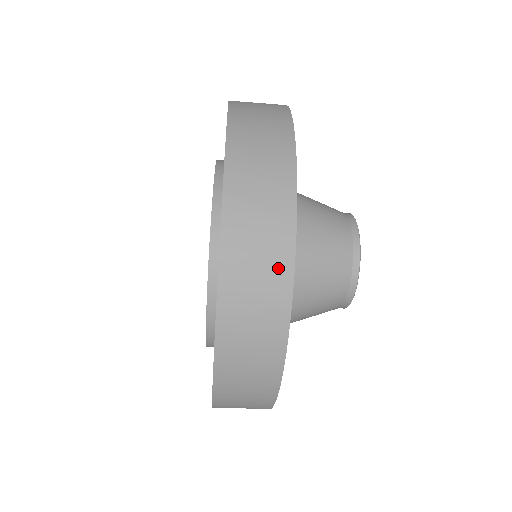
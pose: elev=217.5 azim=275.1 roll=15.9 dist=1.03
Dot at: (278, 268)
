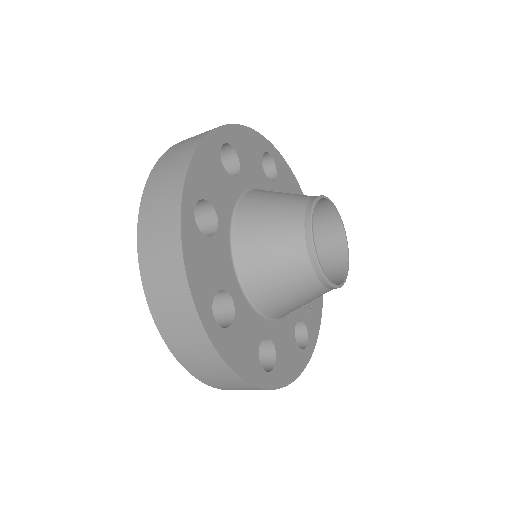
Dot at: occluded
